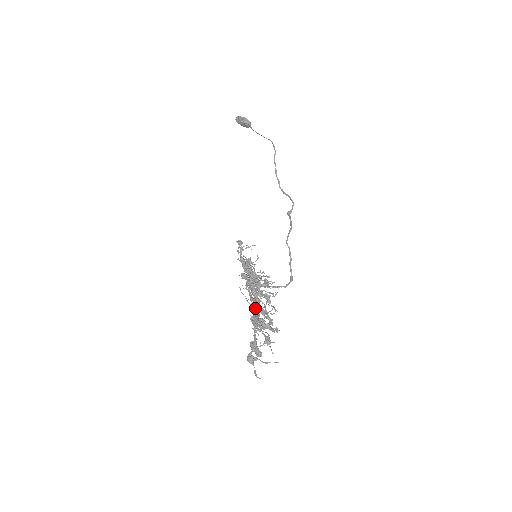
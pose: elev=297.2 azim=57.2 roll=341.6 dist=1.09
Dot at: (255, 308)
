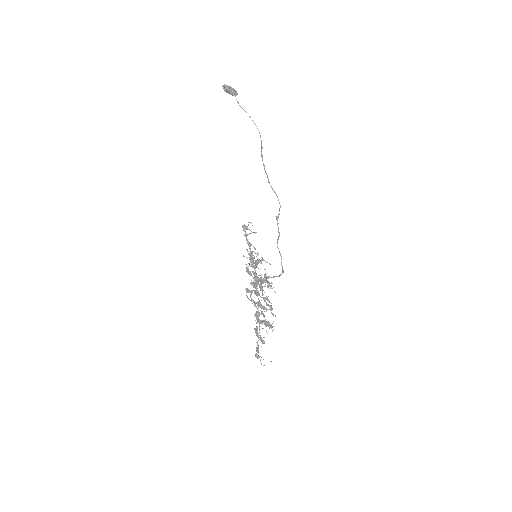
Dot at: (257, 315)
